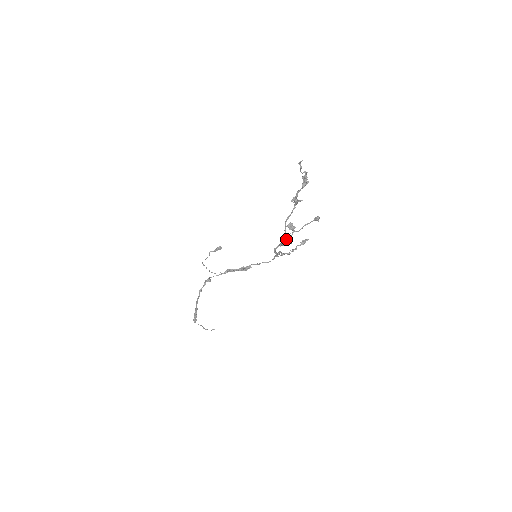
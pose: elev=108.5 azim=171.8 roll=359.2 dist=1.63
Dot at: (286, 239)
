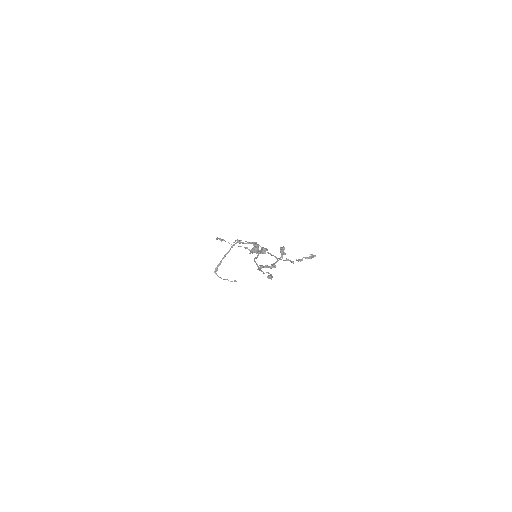
Dot at: (259, 269)
